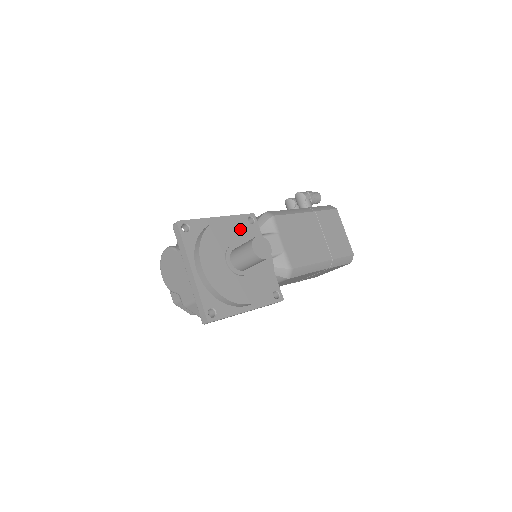
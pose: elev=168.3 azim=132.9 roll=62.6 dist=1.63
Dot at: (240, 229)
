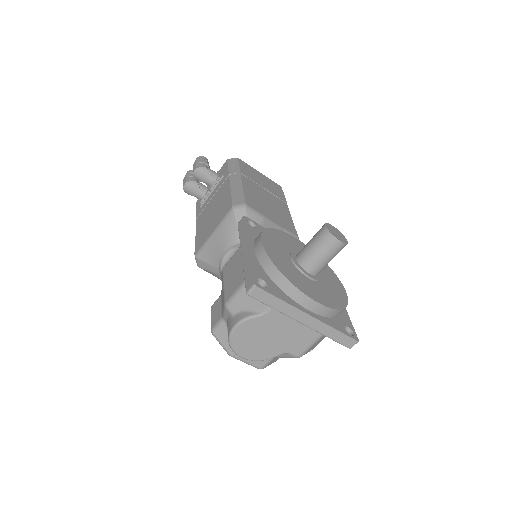
Dot at: (272, 239)
